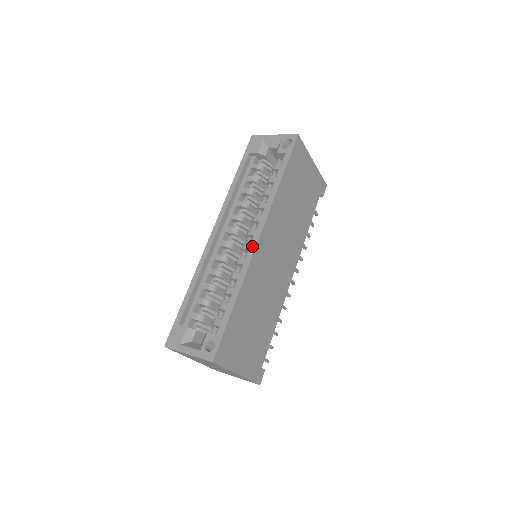
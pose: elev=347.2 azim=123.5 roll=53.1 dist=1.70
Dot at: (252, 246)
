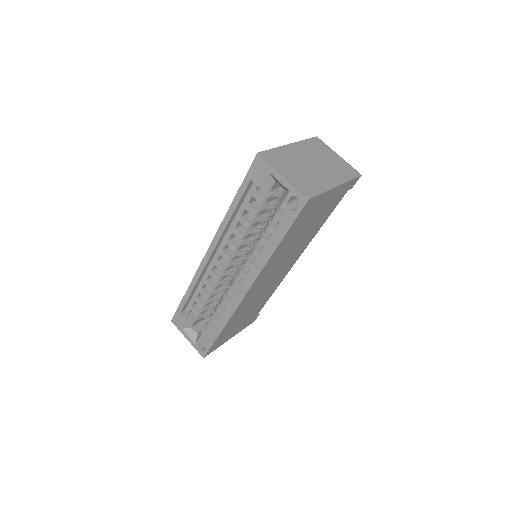
Dot at: (239, 297)
